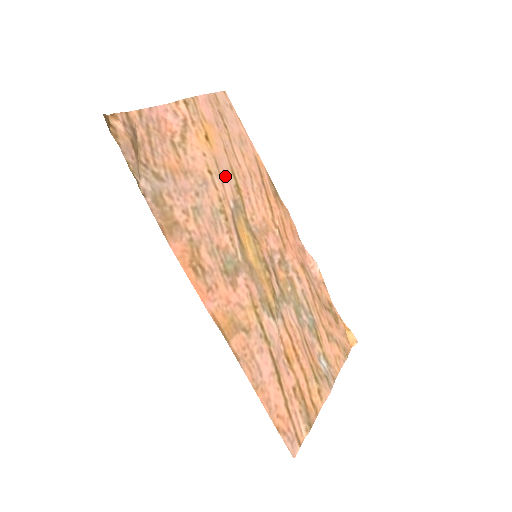
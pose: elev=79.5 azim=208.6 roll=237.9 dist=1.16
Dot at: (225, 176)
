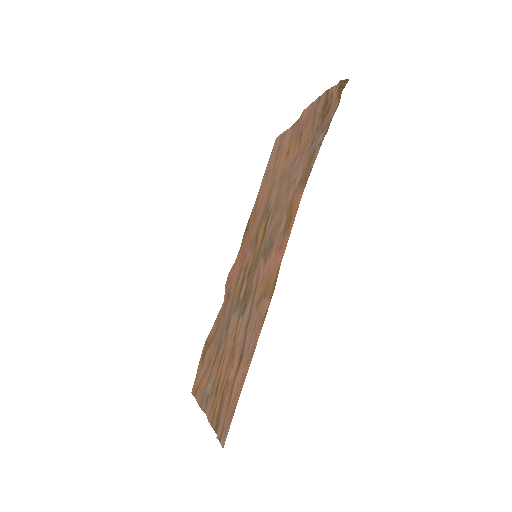
Dot at: (276, 186)
